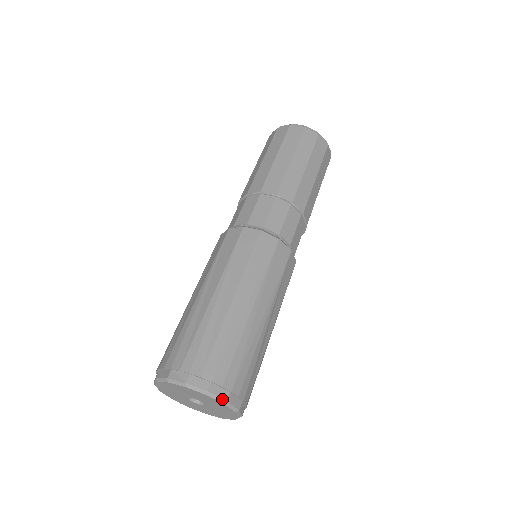
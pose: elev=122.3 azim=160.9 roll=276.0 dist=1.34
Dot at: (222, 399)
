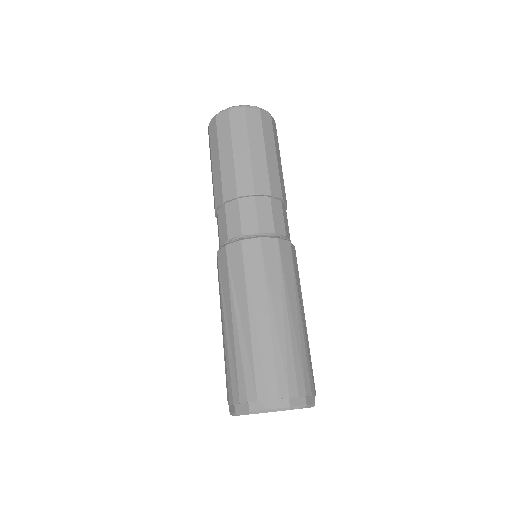
Dot at: (302, 406)
